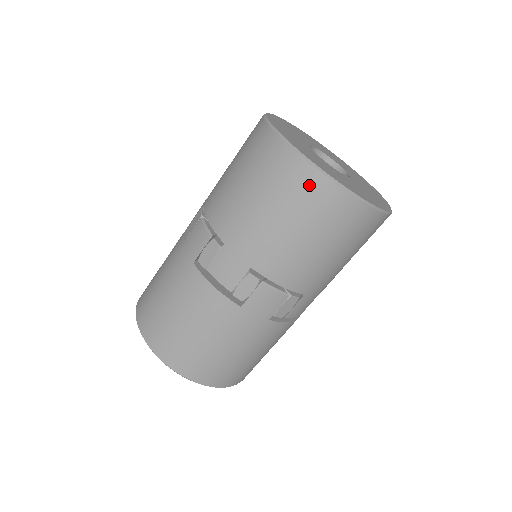
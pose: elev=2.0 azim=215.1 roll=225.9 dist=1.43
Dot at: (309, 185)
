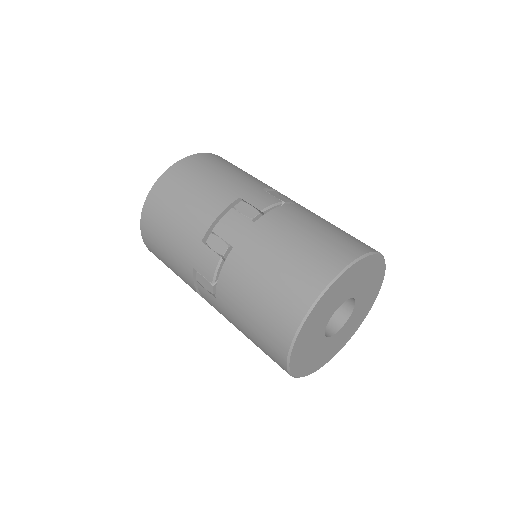
Dot at: (278, 364)
